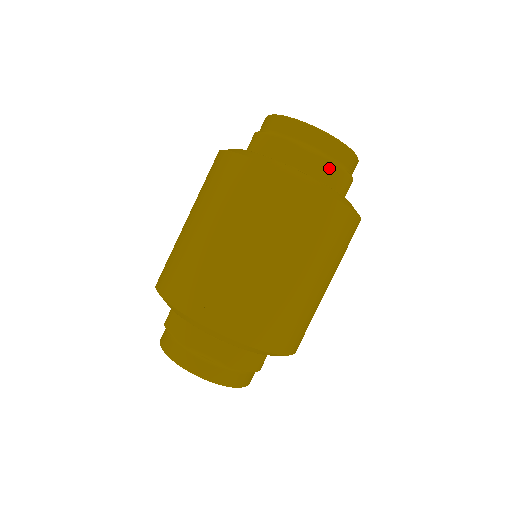
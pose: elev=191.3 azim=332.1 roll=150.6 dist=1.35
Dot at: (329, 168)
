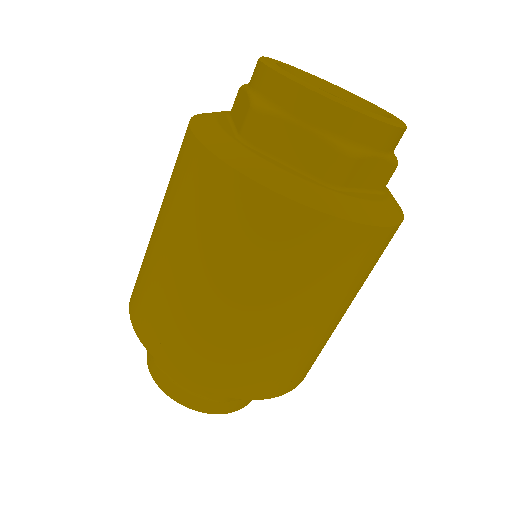
Dot at: (373, 167)
